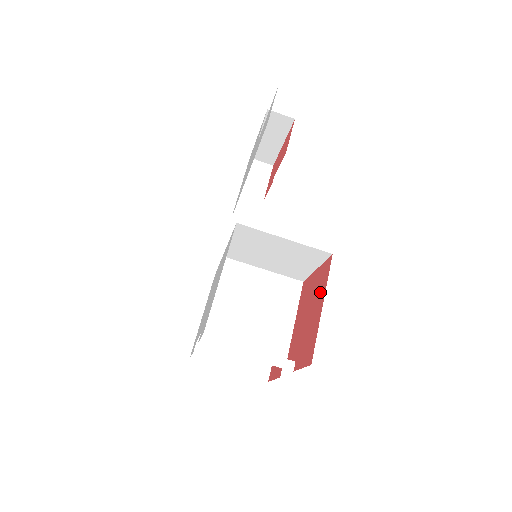
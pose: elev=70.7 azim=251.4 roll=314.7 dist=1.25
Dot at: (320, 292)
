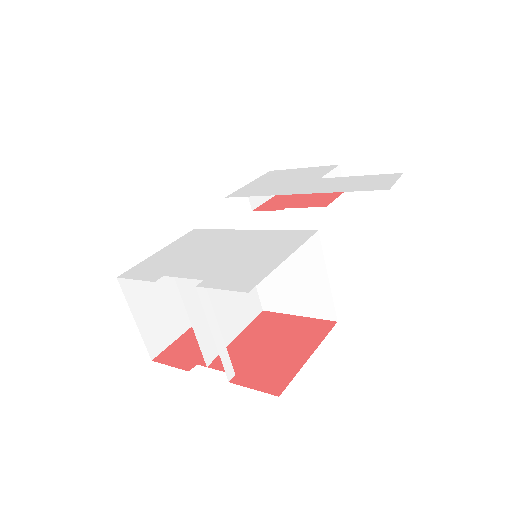
Dot at: (307, 340)
